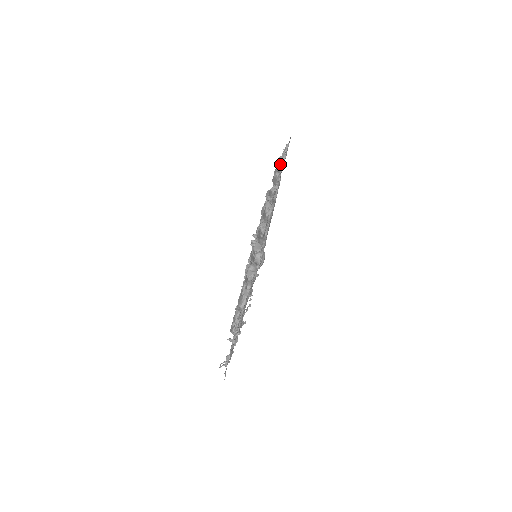
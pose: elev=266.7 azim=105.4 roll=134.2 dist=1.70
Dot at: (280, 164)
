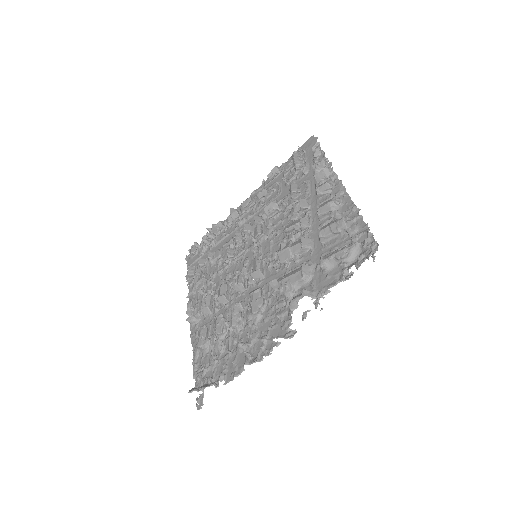
Dot at: (325, 160)
